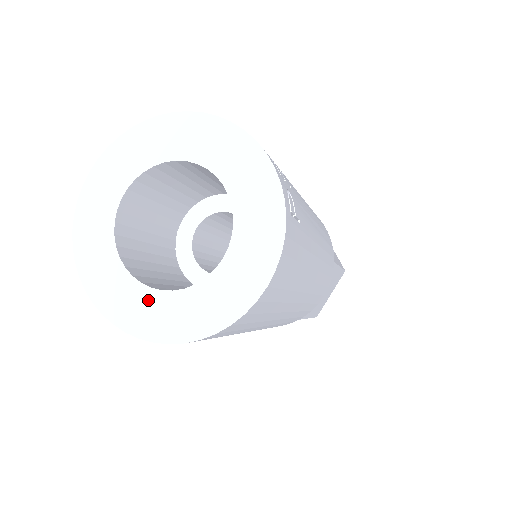
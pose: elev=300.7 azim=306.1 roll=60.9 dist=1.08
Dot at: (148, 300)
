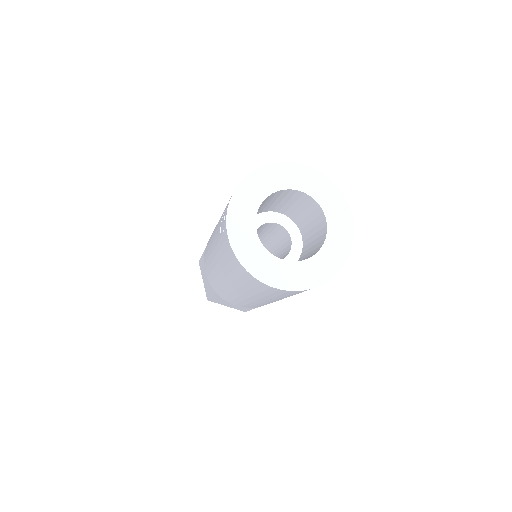
Dot at: (313, 264)
